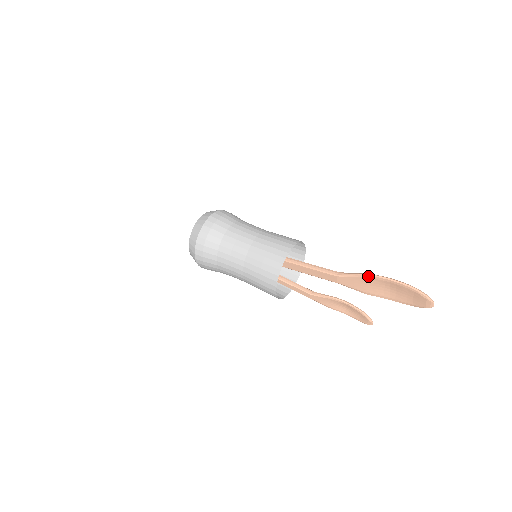
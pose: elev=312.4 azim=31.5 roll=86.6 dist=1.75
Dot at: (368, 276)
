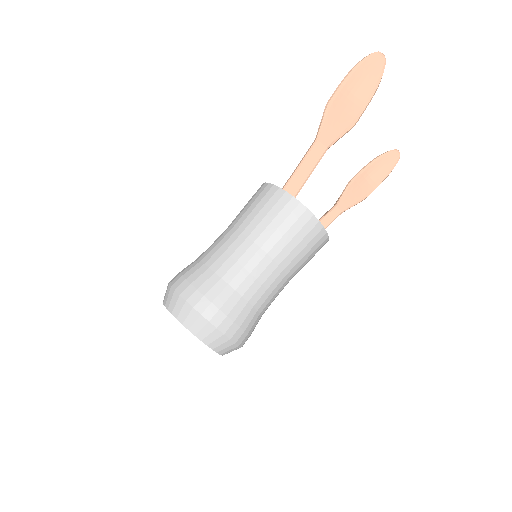
Dot at: (328, 105)
